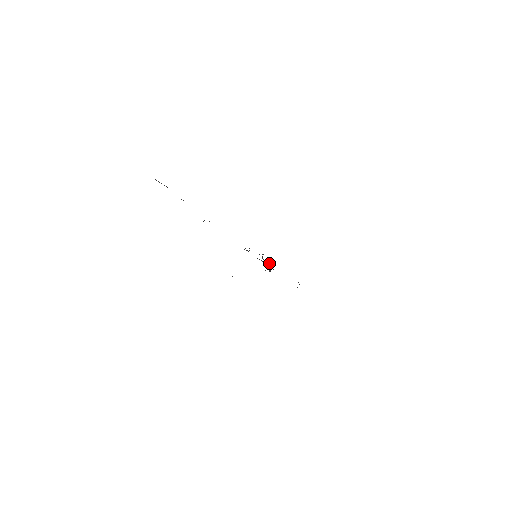
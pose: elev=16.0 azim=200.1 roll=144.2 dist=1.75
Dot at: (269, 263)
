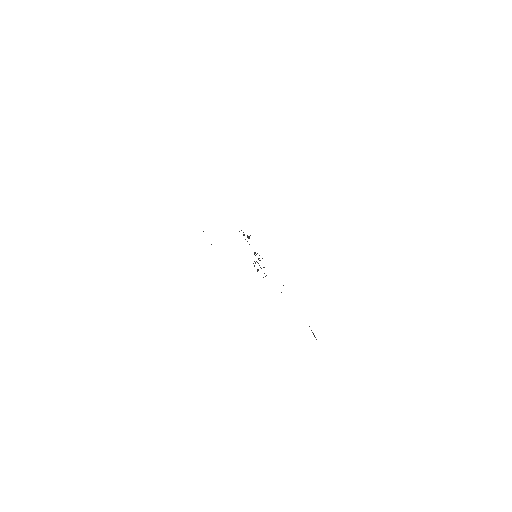
Dot at: occluded
